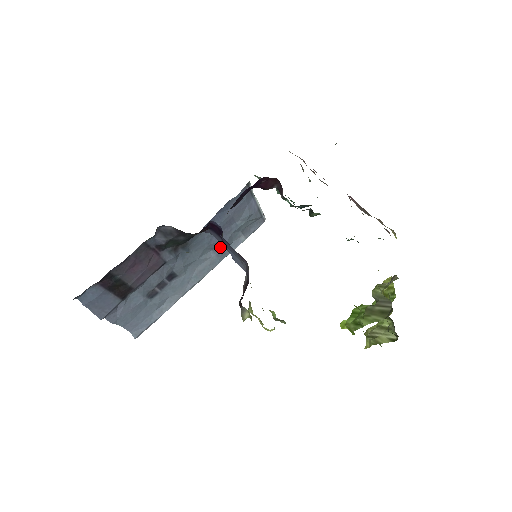
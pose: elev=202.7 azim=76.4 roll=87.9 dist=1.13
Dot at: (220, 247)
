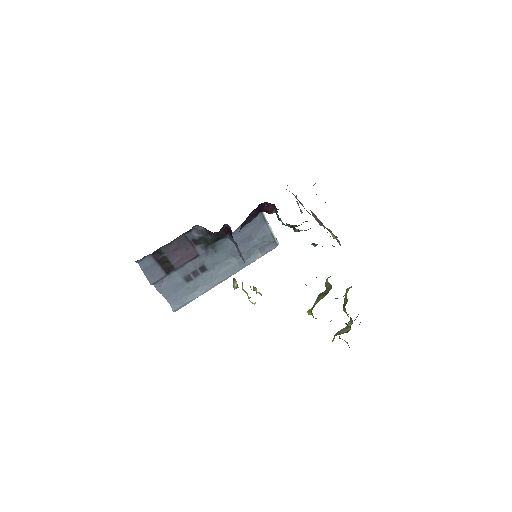
Dot at: occluded
